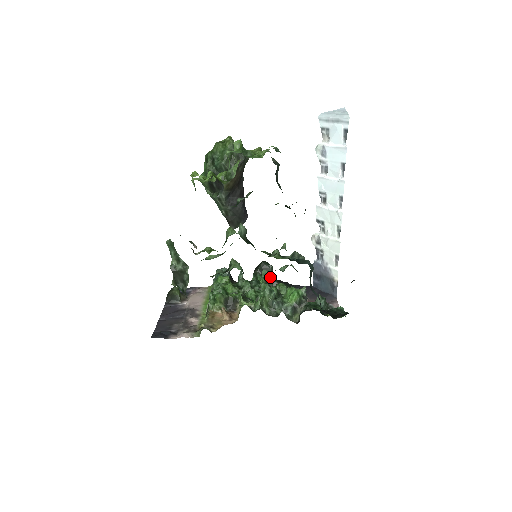
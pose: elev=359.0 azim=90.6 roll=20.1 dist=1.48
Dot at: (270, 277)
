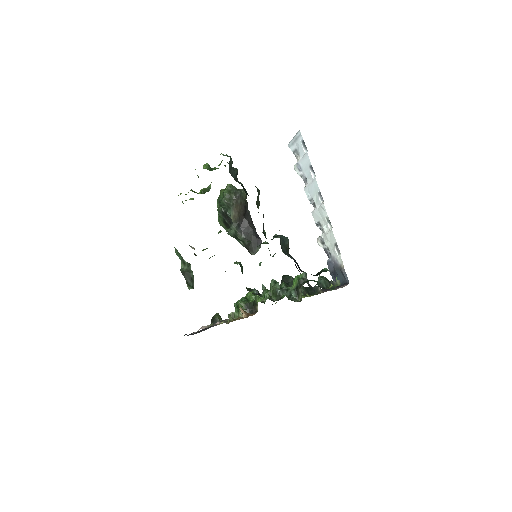
Dot at: (291, 286)
